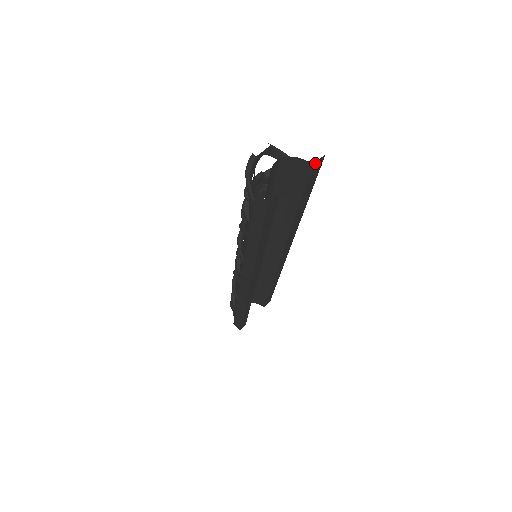
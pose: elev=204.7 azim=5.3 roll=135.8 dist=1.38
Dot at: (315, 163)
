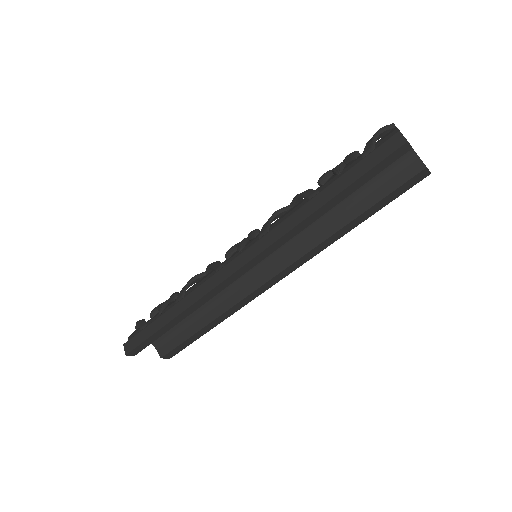
Dot at: (426, 169)
